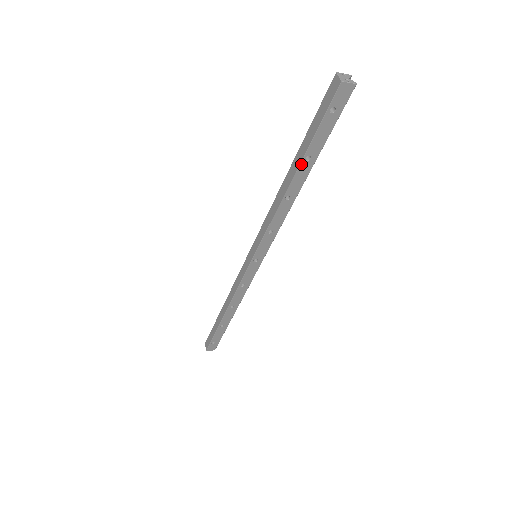
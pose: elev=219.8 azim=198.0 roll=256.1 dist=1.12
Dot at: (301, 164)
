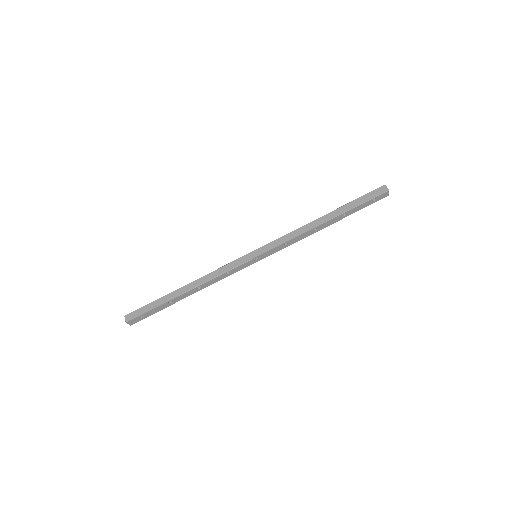
Dot at: (340, 215)
